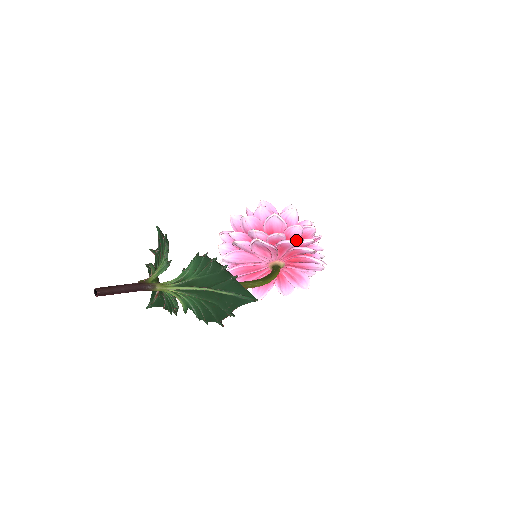
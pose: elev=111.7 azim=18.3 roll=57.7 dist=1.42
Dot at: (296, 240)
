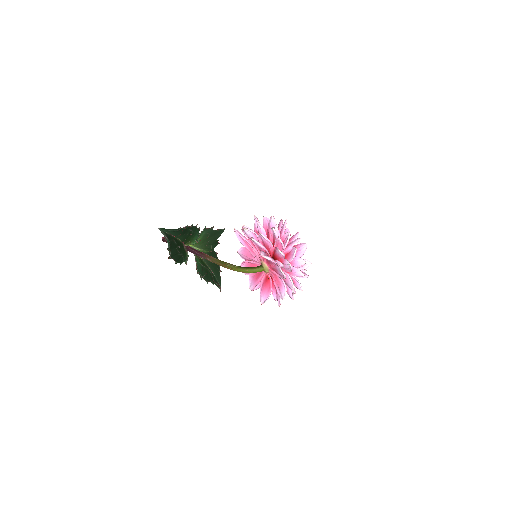
Dot at: (243, 228)
